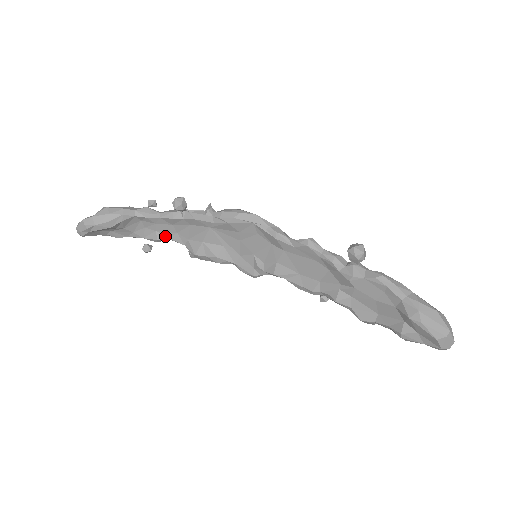
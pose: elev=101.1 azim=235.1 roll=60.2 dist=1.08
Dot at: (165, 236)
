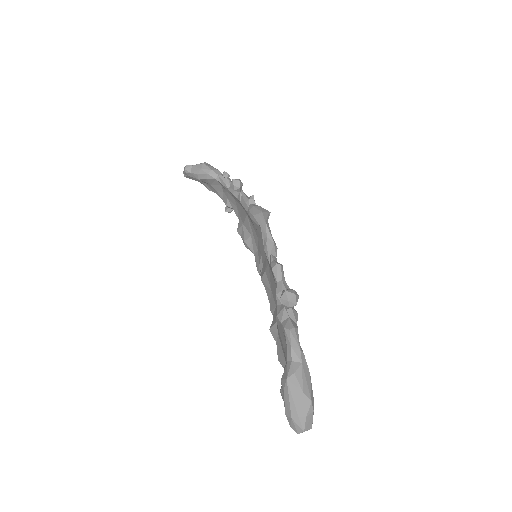
Dot at: (232, 205)
